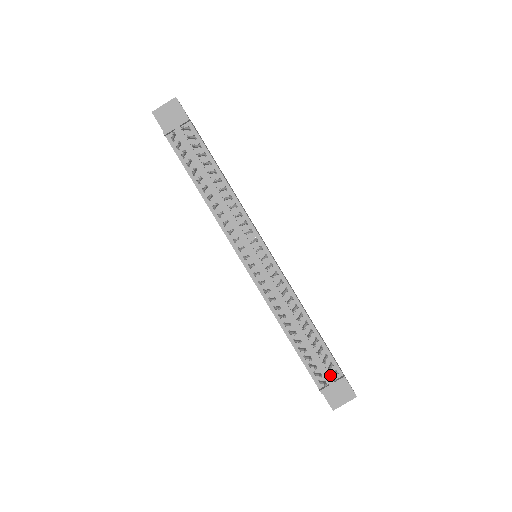
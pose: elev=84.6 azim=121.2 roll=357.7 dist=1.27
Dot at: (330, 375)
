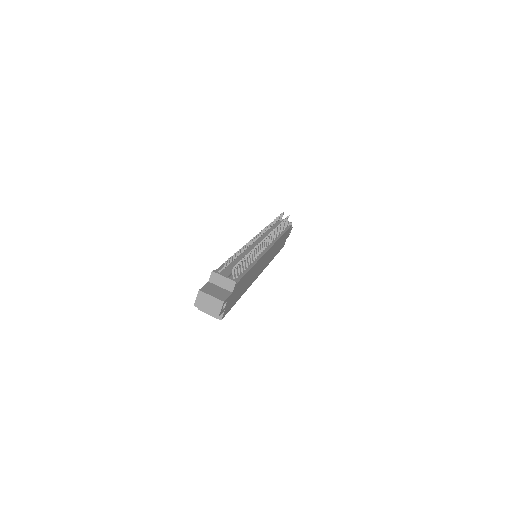
Dot at: occluded
